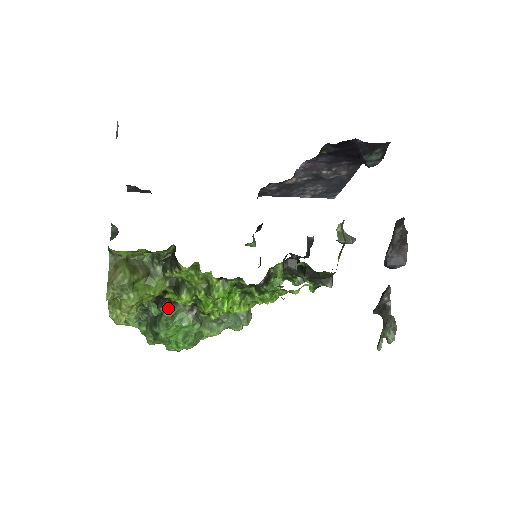
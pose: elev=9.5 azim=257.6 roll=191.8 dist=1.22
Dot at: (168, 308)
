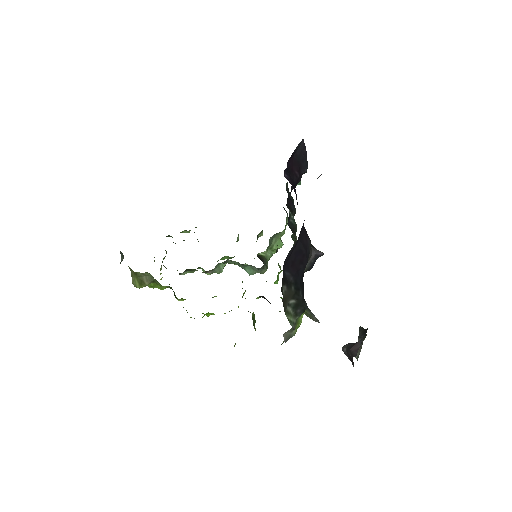
Dot at: (187, 272)
